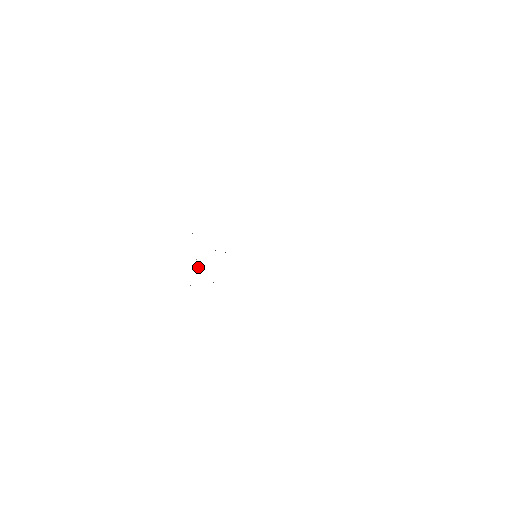
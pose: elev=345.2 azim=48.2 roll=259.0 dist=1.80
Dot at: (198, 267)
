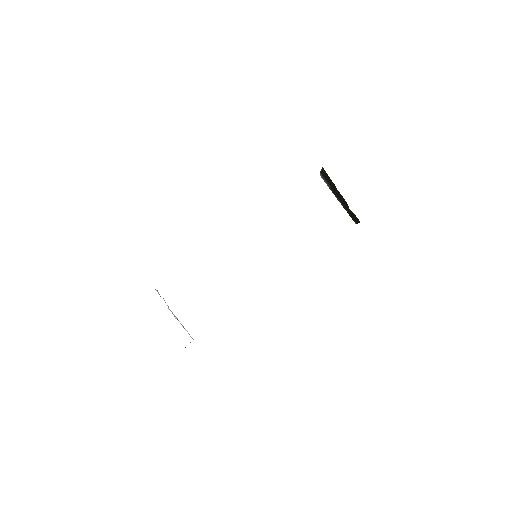
Dot at: occluded
